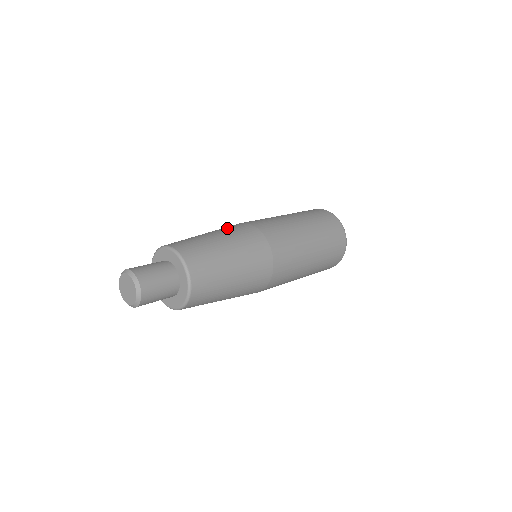
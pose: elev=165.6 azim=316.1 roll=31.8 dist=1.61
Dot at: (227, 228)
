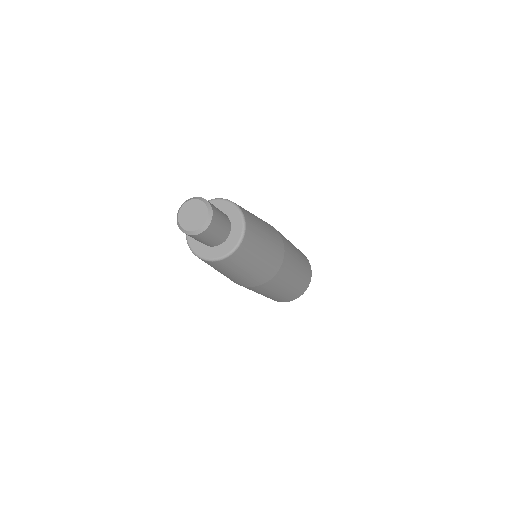
Dot at: occluded
